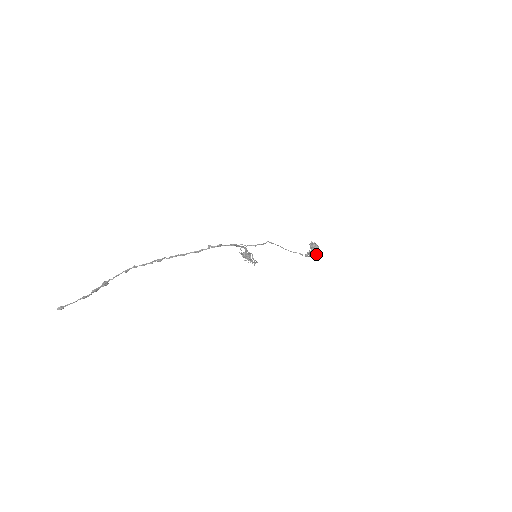
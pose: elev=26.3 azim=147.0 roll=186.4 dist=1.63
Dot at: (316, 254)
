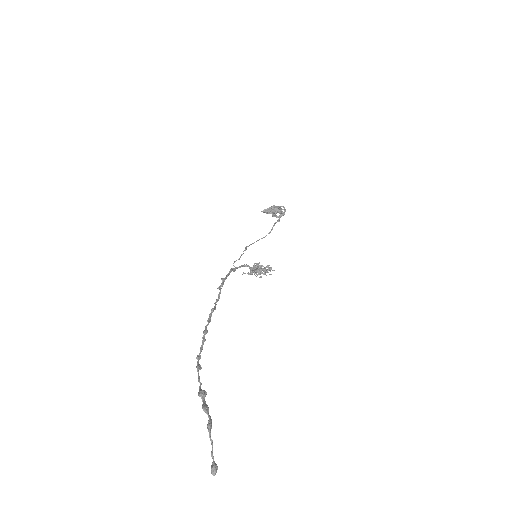
Dot at: (276, 207)
